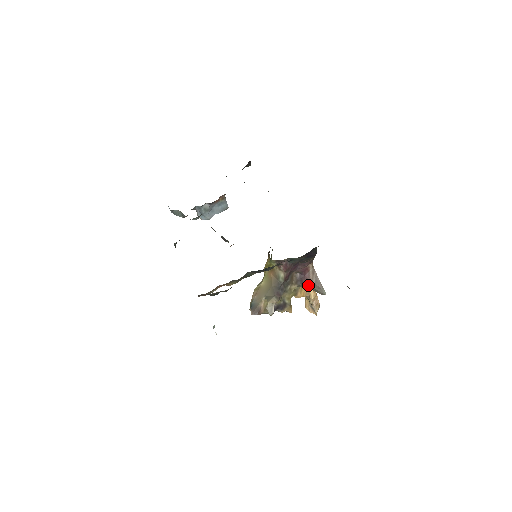
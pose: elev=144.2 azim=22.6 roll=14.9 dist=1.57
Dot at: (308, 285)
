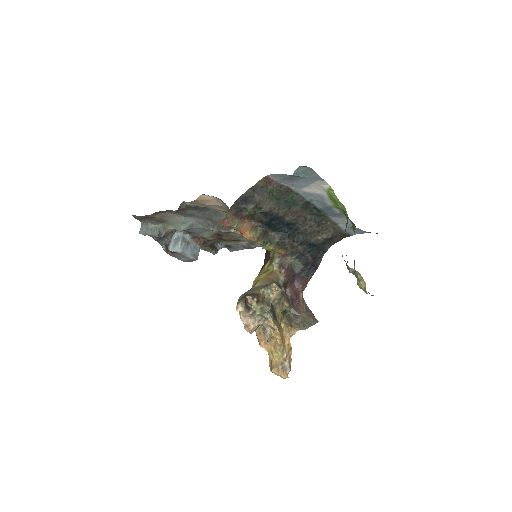
Dot at: (299, 310)
